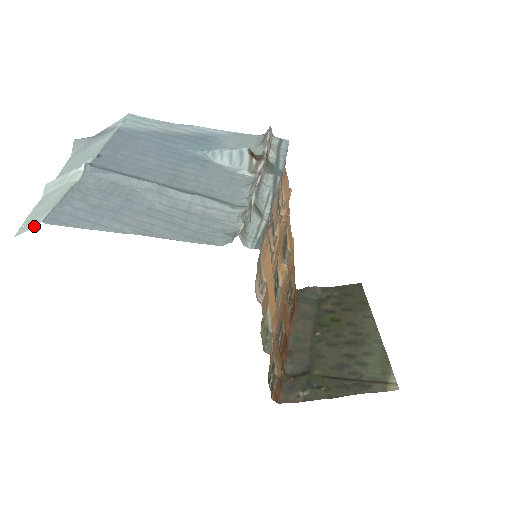
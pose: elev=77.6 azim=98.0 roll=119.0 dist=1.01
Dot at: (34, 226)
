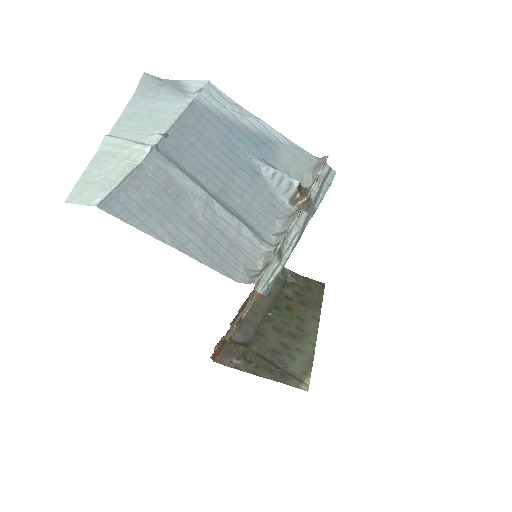
Dot at: (88, 204)
